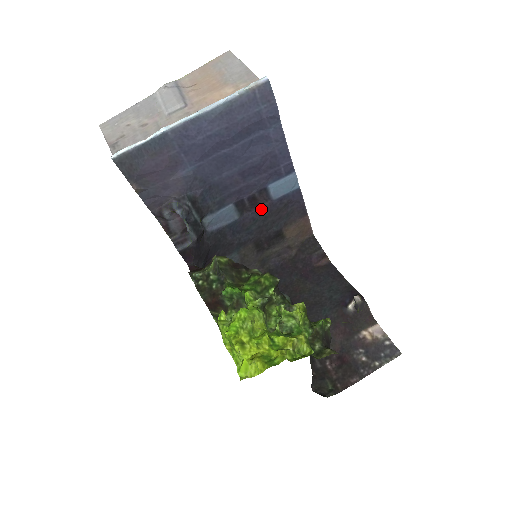
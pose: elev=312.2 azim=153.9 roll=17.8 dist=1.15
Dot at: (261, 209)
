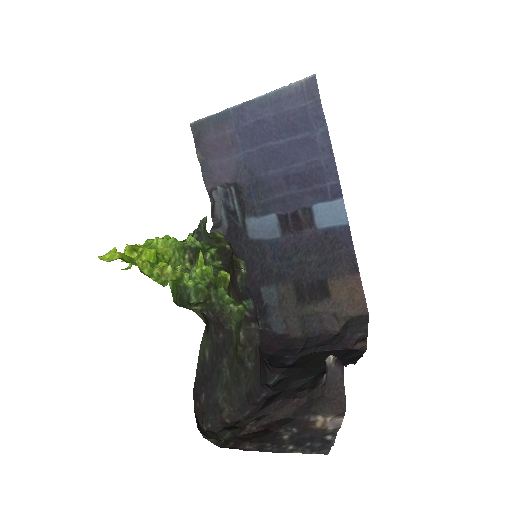
Dot at: (304, 236)
